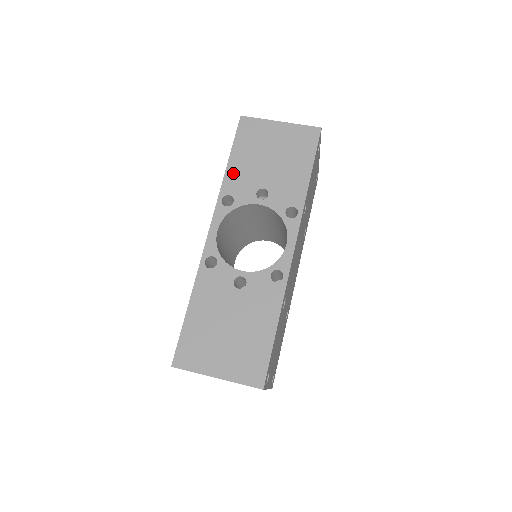
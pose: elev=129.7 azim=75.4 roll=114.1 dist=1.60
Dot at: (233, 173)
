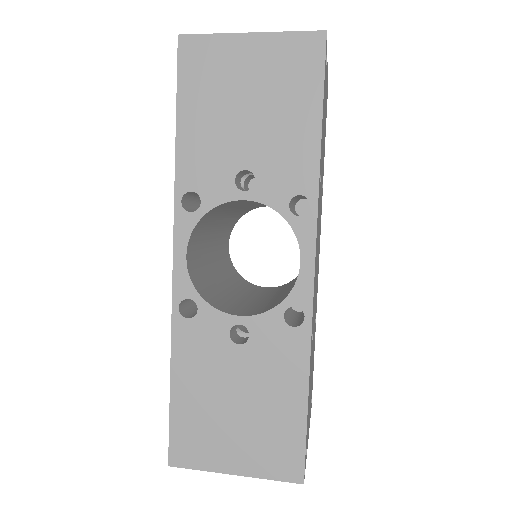
Dot at: (189, 150)
